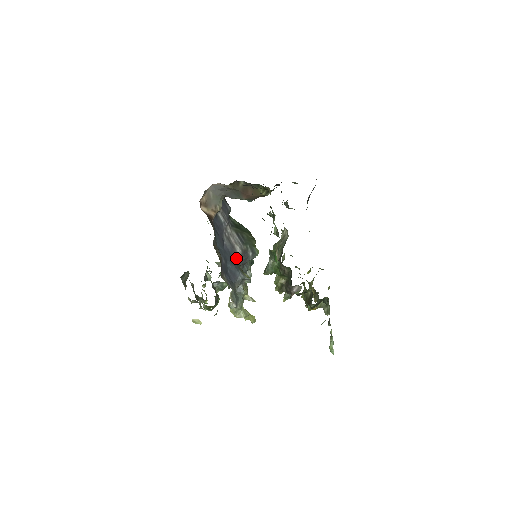
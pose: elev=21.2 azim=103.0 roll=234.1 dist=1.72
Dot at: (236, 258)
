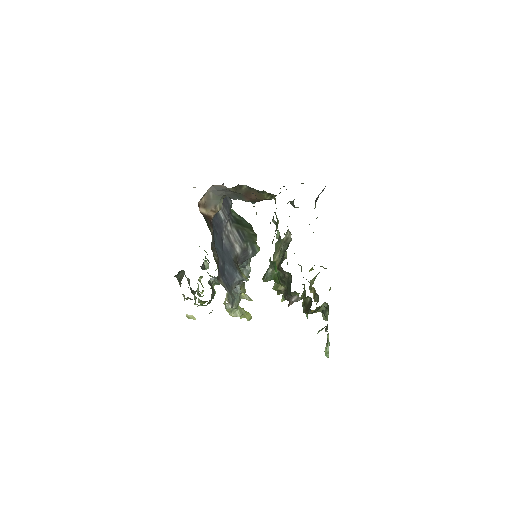
Dot at: (235, 257)
